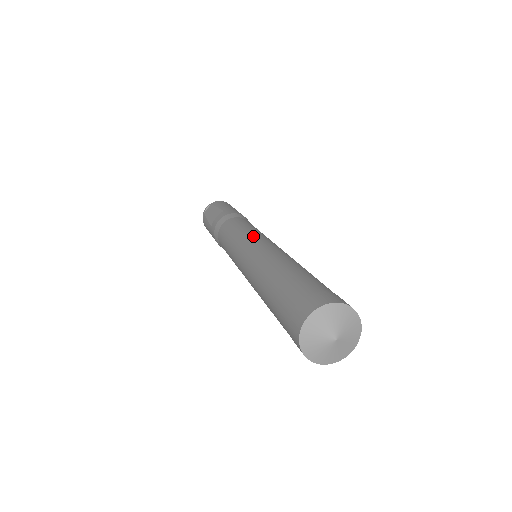
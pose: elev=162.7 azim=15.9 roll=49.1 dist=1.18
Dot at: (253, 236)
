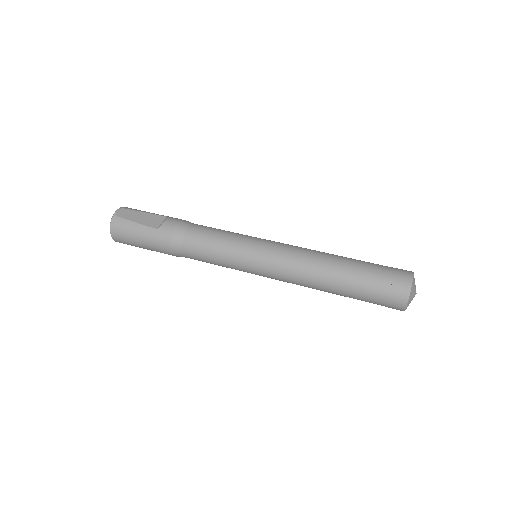
Dot at: occluded
